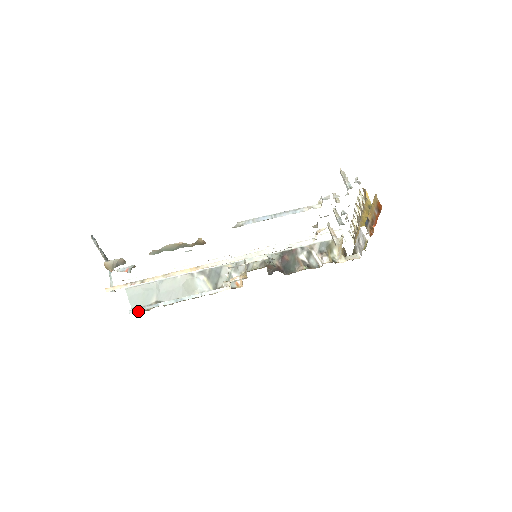
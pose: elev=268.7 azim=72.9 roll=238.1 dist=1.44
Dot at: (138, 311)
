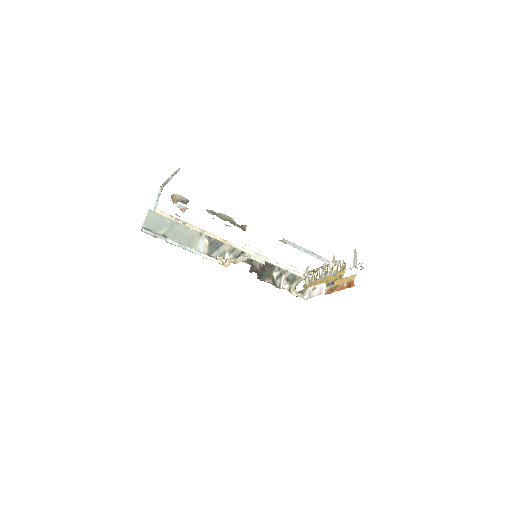
Dot at: (150, 234)
